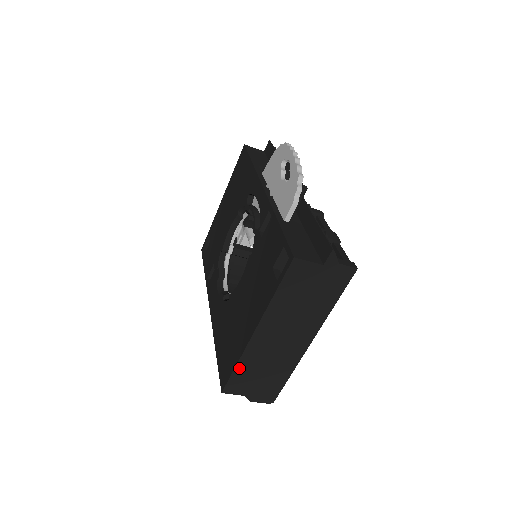
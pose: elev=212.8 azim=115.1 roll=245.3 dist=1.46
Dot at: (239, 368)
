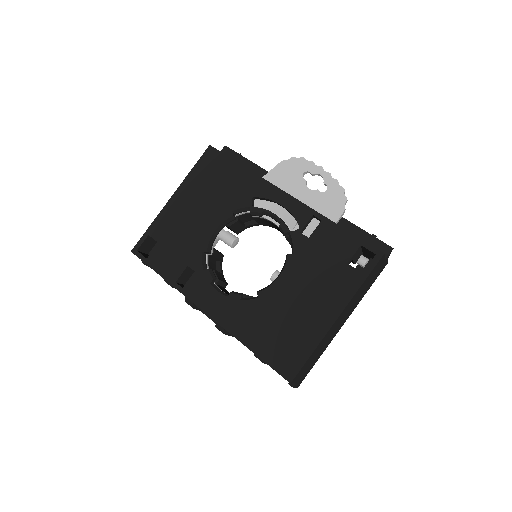
Dot at: (312, 355)
